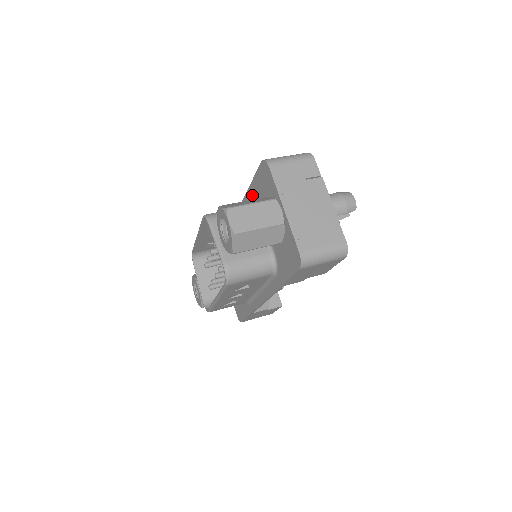
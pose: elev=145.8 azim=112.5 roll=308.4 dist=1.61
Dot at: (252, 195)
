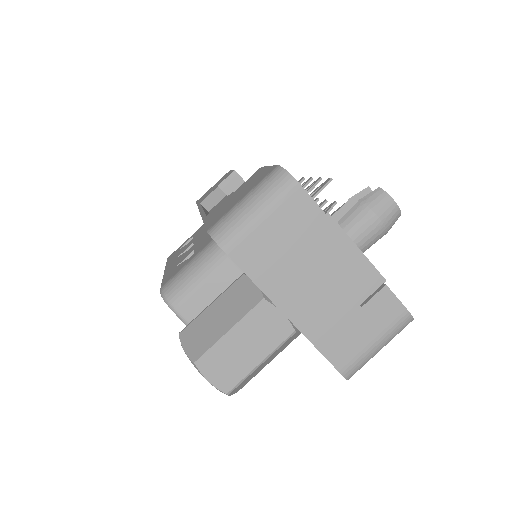
Dot at: occluded
